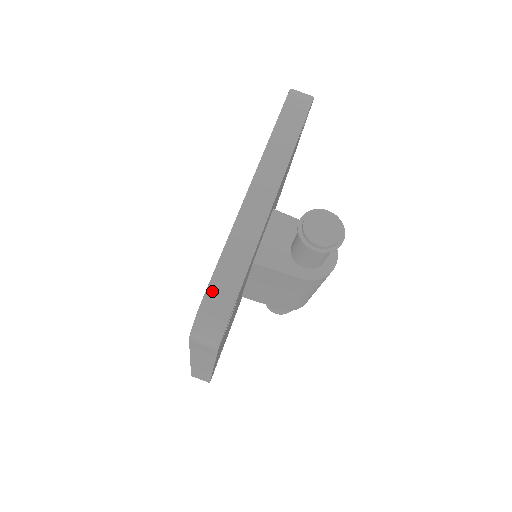
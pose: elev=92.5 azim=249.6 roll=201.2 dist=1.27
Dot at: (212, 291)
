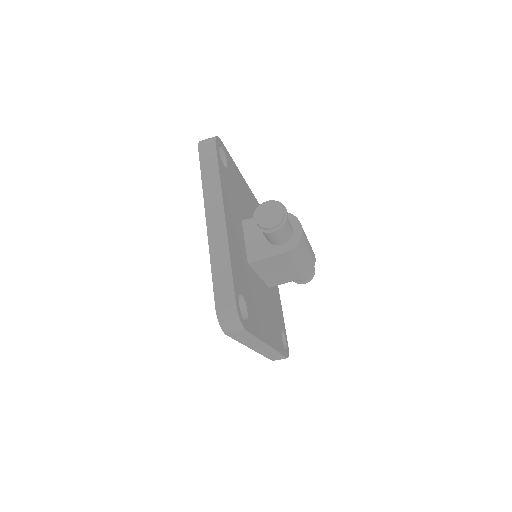
Dot at: (218, 298)
